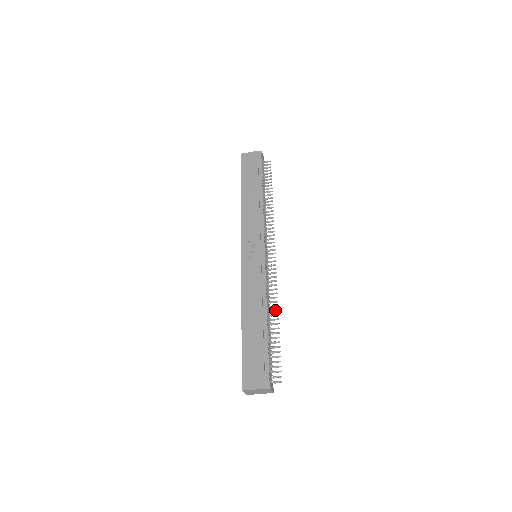
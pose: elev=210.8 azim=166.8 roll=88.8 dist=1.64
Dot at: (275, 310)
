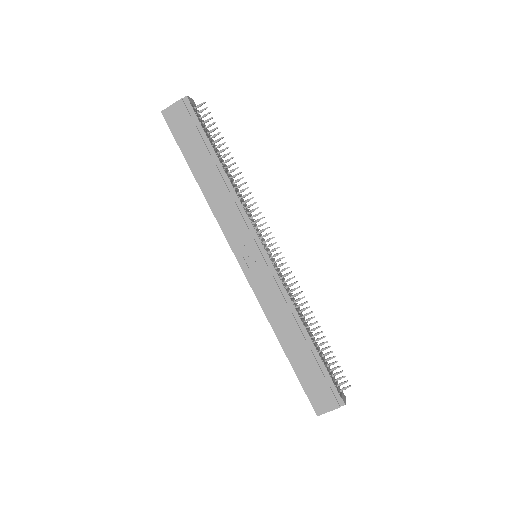
Dot at: (309, 313)
